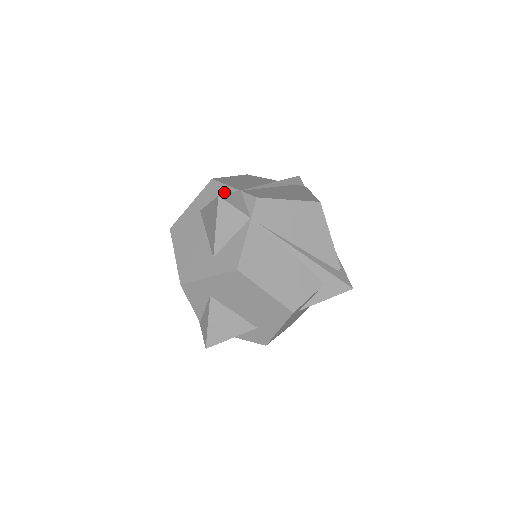
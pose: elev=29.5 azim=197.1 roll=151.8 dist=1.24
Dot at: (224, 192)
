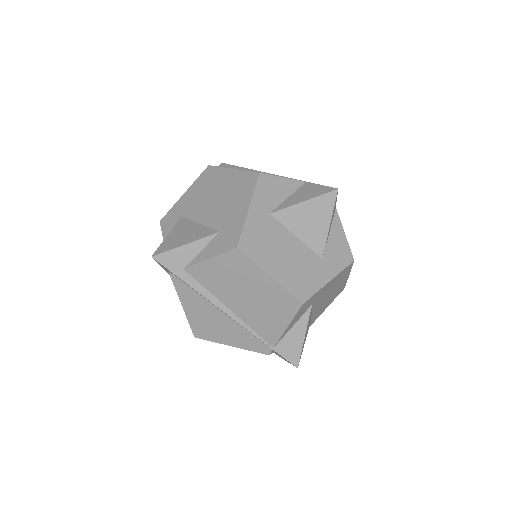
Dot at: (288, 186)
